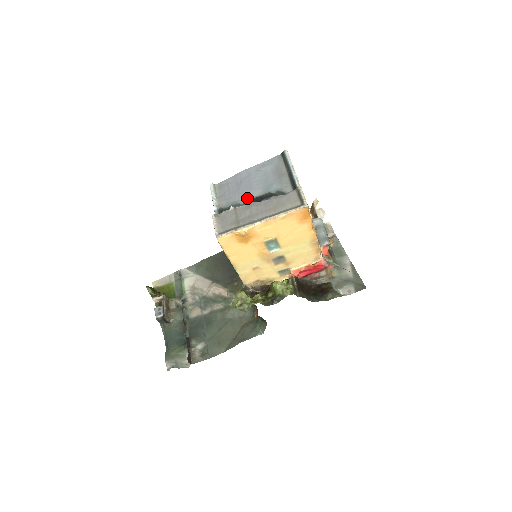
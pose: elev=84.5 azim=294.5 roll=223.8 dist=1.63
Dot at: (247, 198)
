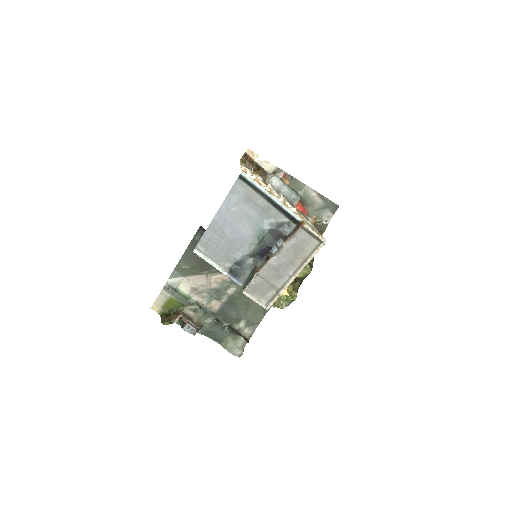
Dot at: (246, 246)
